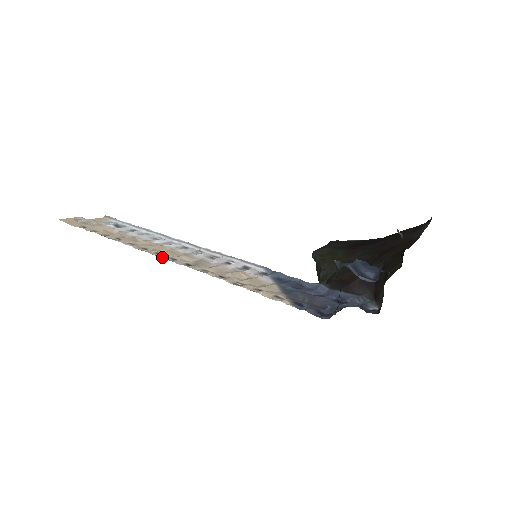
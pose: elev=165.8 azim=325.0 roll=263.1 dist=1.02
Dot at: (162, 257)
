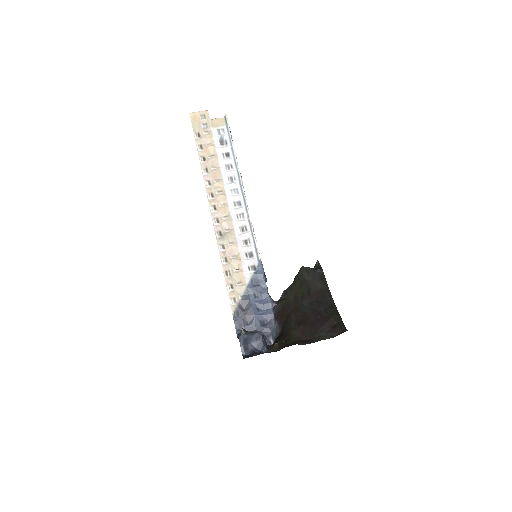
Dot at: (212, 215)
